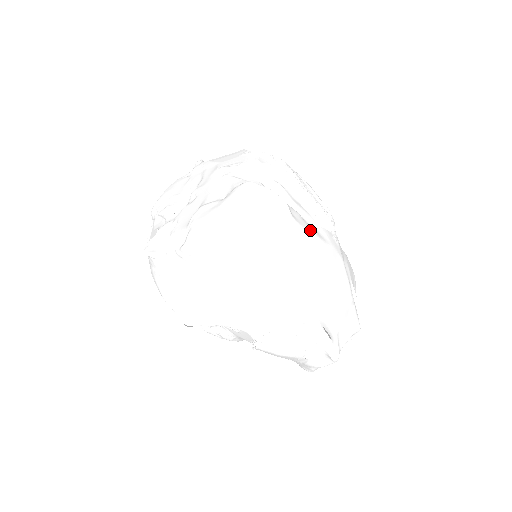
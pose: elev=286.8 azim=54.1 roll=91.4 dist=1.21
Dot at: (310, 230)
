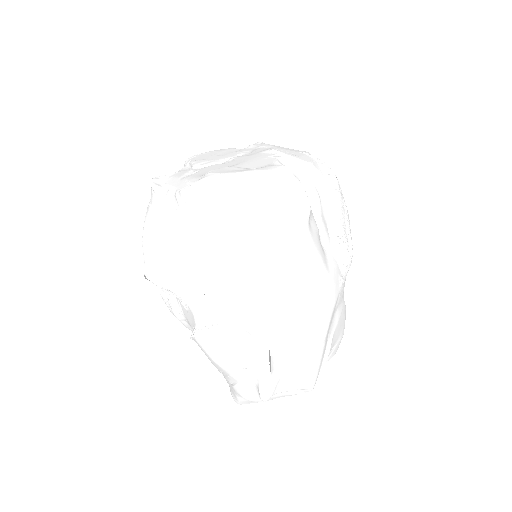
Dot at: (318, 248)
